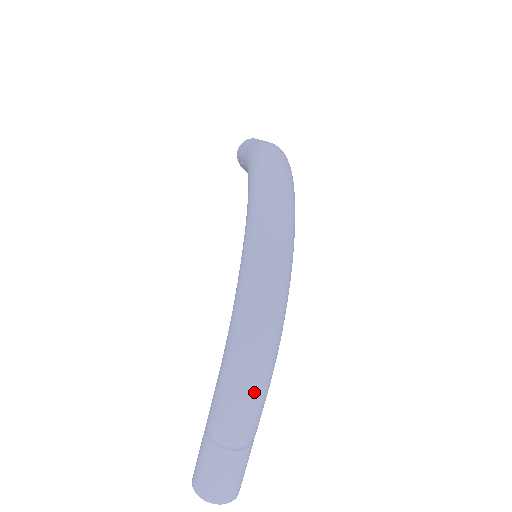
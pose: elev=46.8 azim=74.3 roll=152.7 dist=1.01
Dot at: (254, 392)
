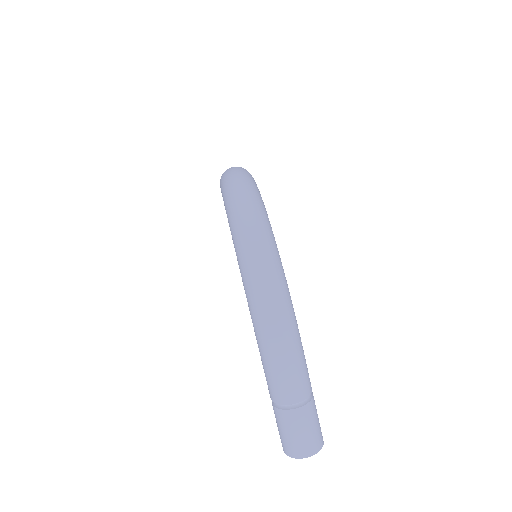
Dot at: (289, 355)
